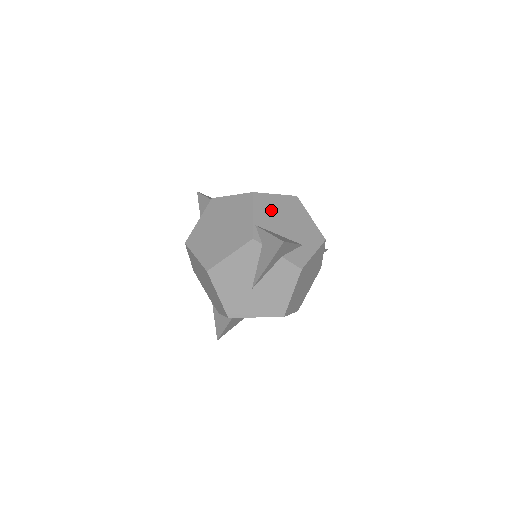
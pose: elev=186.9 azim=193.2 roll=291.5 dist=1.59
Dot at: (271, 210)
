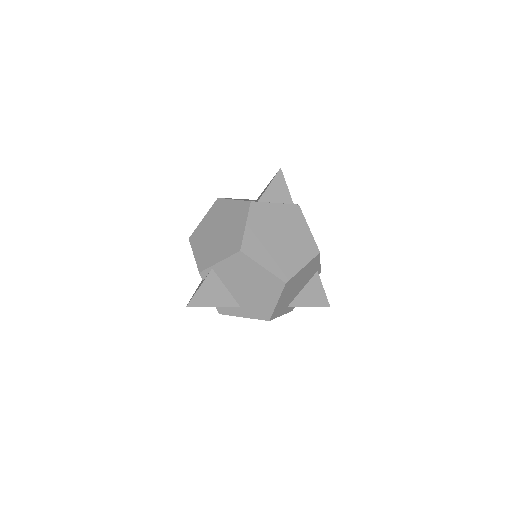
Dot at: (241, 272)
